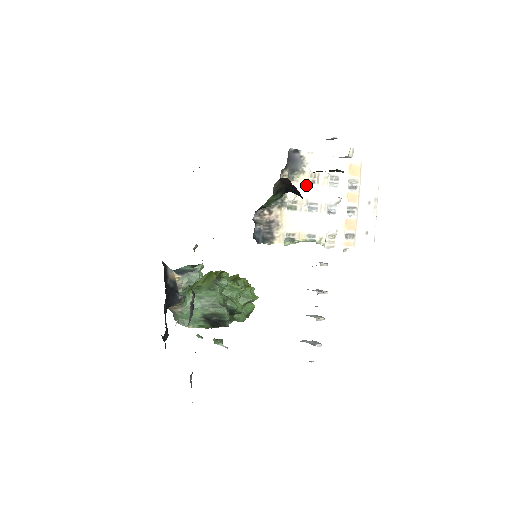
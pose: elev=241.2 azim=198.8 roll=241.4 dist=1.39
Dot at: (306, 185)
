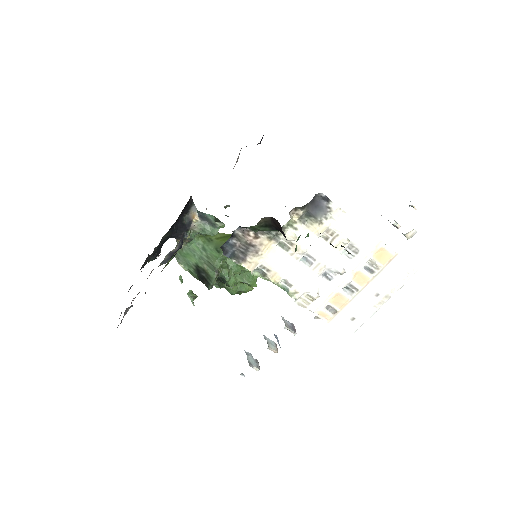
Dot at: (315, 236)
